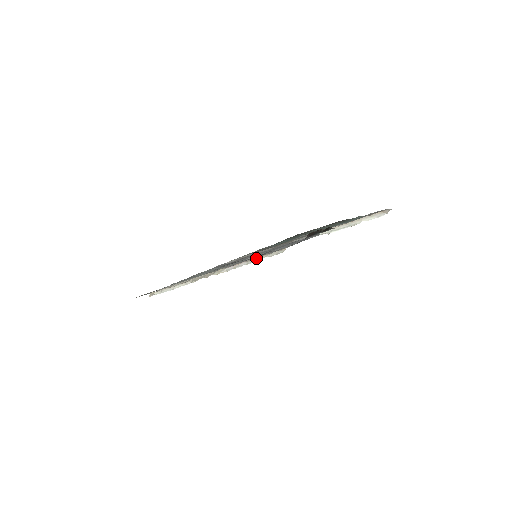
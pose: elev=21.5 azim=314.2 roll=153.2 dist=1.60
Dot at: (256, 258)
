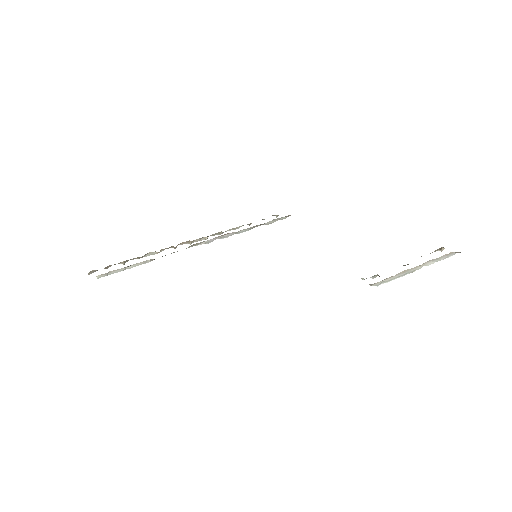
Dot at: occluded
